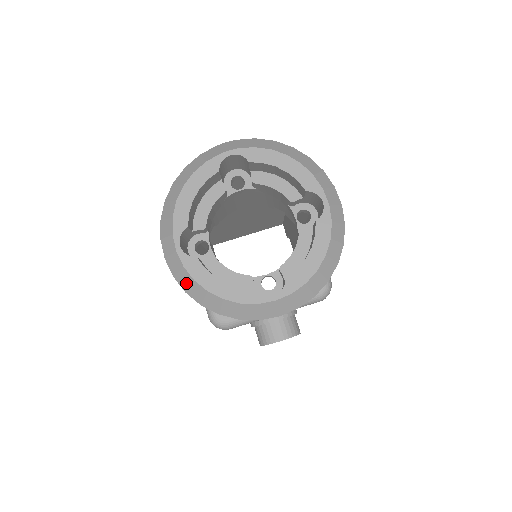
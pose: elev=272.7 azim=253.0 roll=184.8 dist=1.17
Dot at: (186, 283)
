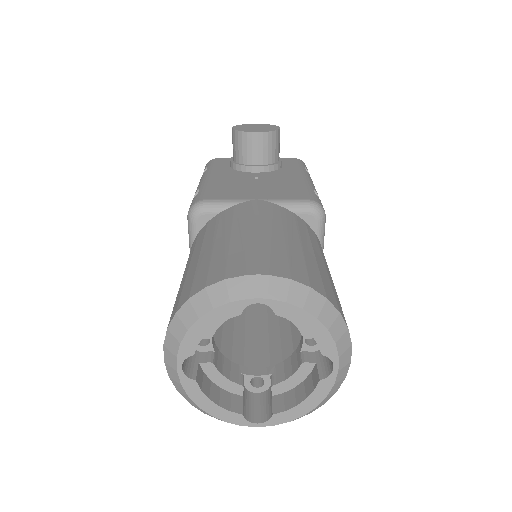
Dot at: (180, 390)
